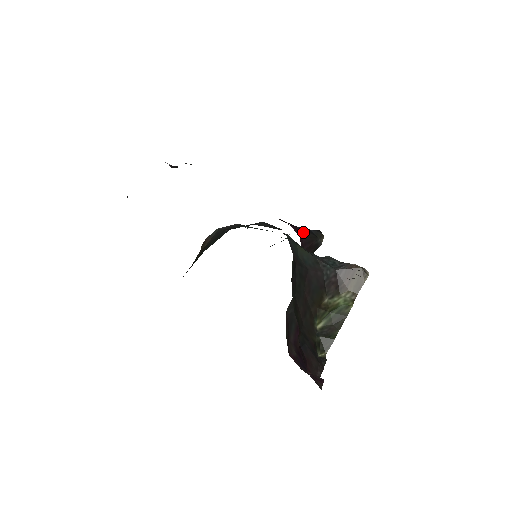
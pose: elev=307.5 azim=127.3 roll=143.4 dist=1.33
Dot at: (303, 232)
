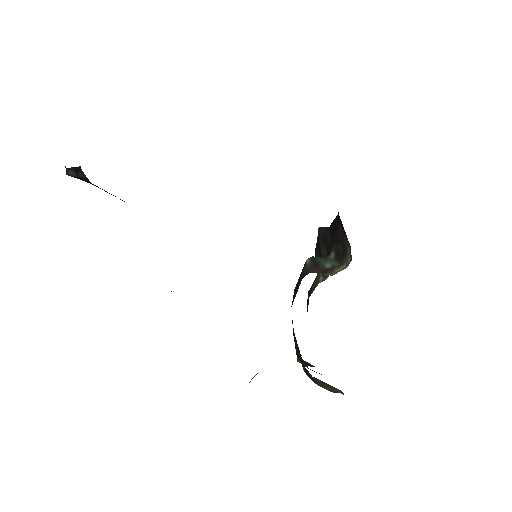
Dot at: occluded
